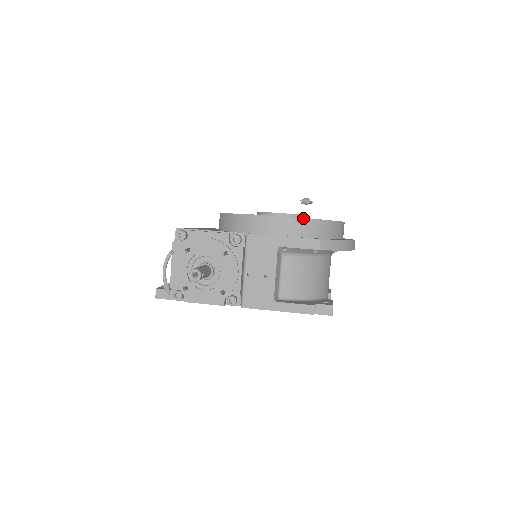
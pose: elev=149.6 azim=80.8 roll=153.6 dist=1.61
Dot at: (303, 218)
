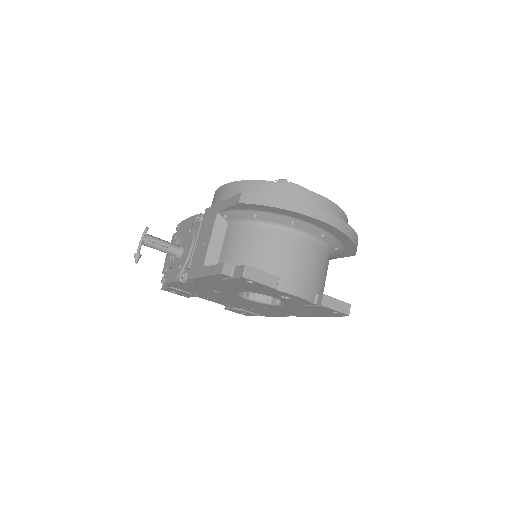
Dot at: (241, 180)
